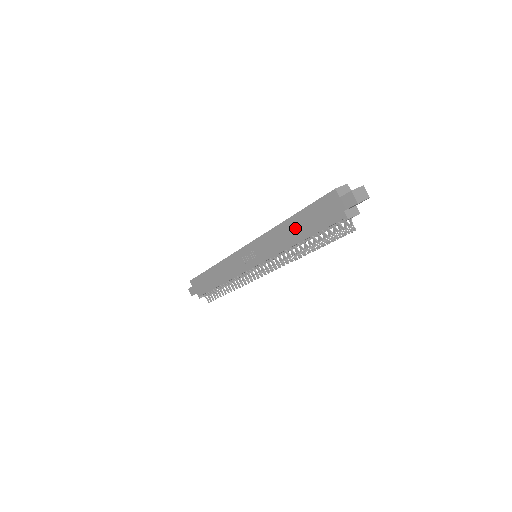
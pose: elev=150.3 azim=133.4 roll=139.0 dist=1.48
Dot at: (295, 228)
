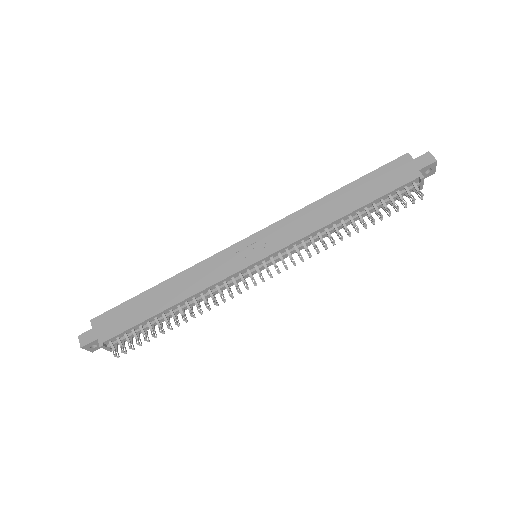
Dot at: (345, 199)
